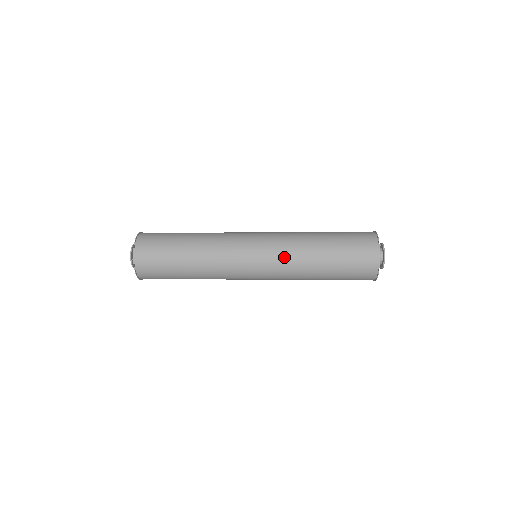
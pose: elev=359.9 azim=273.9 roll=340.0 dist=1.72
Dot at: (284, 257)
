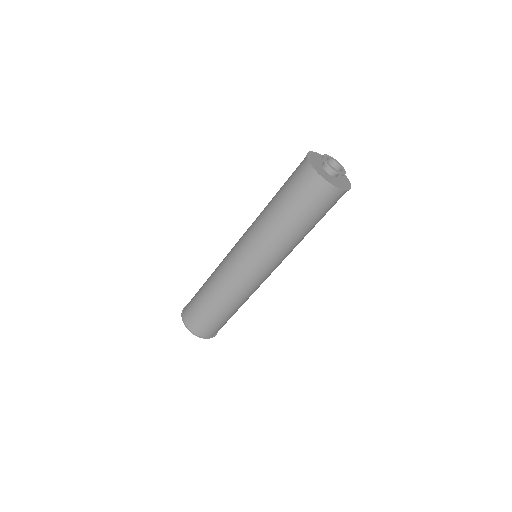
Dot at: occluded
